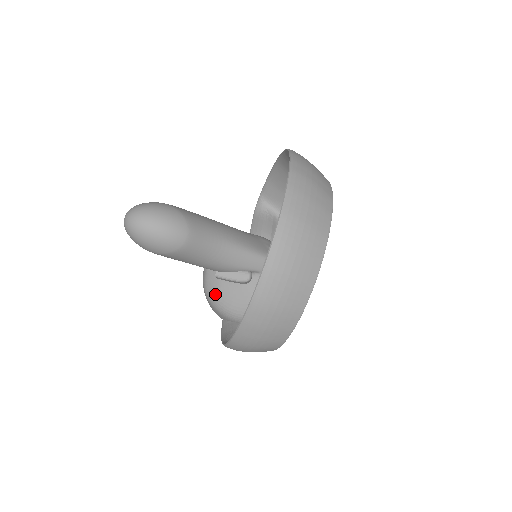
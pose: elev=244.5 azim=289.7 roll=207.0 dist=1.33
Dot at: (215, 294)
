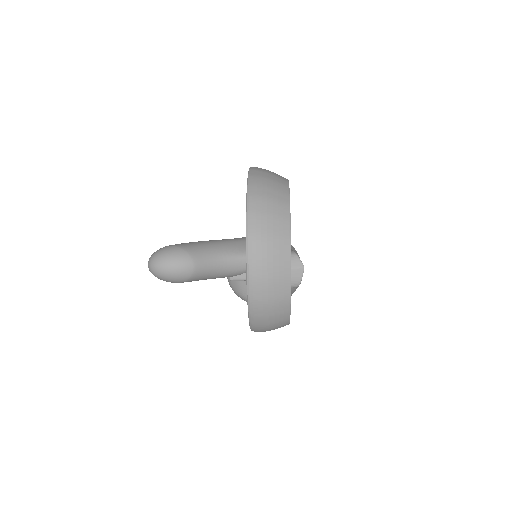
Dot at: (239, 291)
